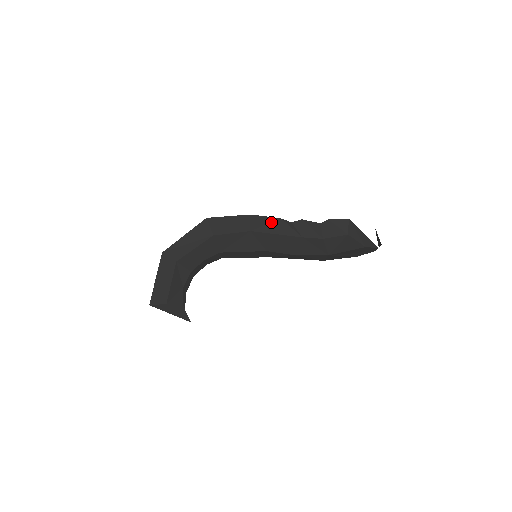
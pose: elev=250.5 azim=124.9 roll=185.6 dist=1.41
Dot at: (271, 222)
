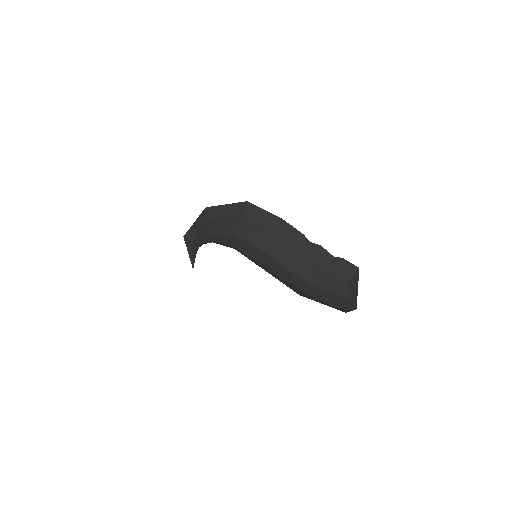
Dot at: (293, 233)
